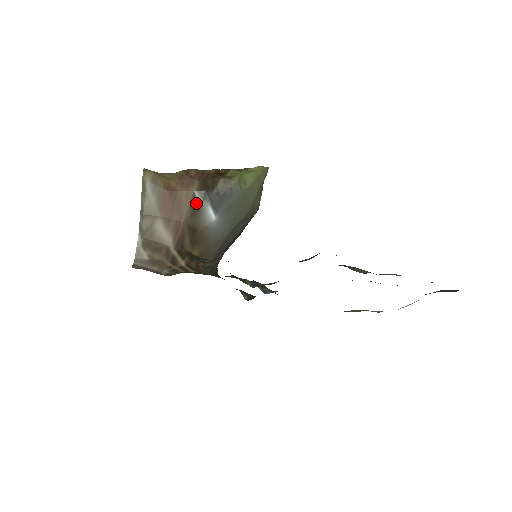
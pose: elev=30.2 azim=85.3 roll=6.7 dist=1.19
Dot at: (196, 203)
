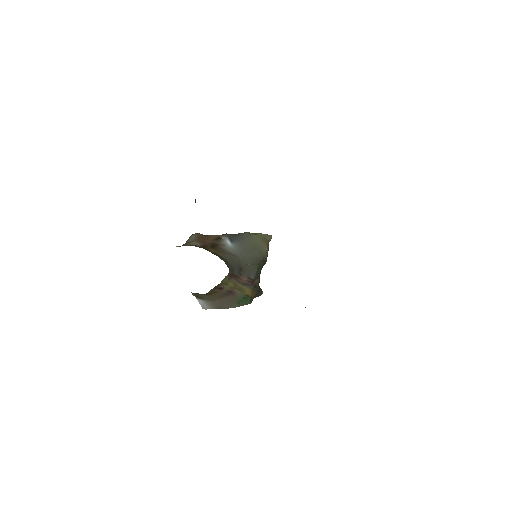
Dot at: (219, 238)
